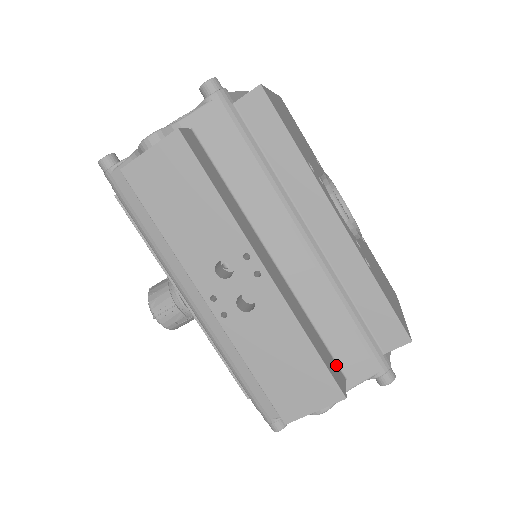
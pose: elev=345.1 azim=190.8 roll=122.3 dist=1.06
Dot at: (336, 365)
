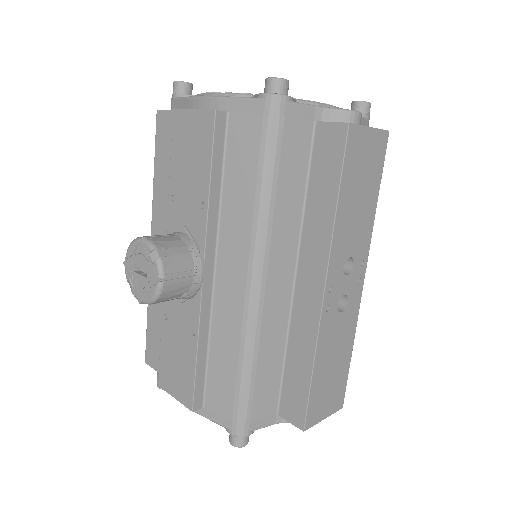
Dot at: occluded
